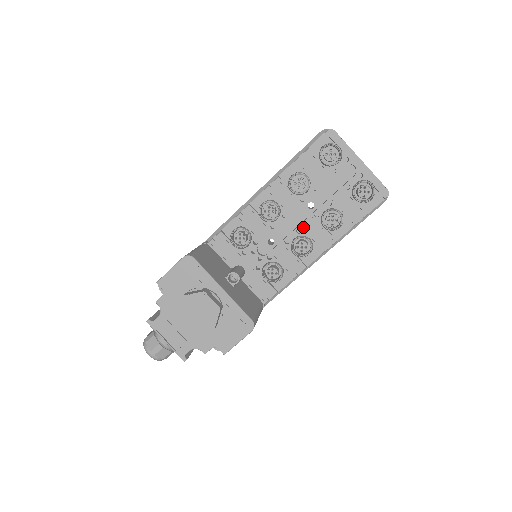
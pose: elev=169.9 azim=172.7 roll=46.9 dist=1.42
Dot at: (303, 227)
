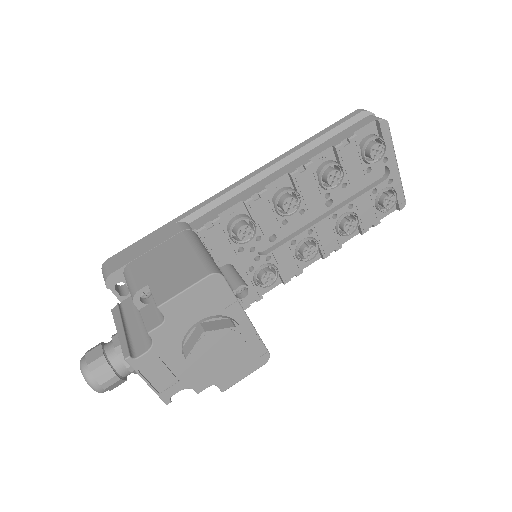
Dot at: (316, 228)
